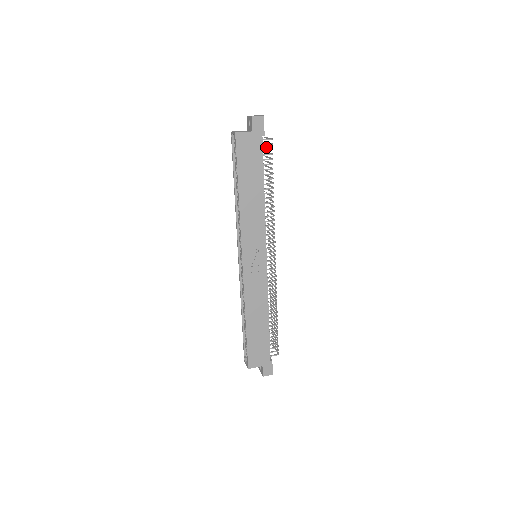
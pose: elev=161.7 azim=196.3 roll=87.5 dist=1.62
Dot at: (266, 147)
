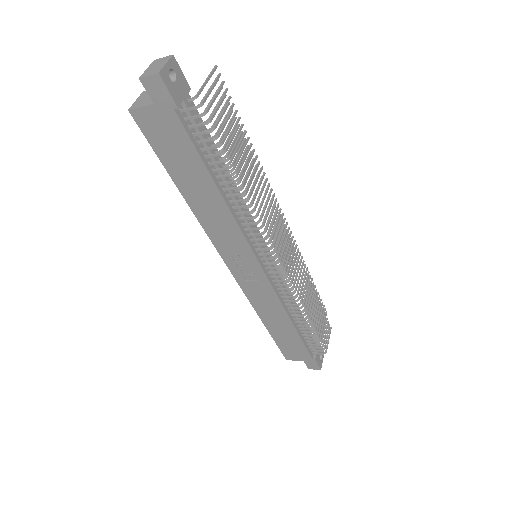
Dot at: (219, 101)
